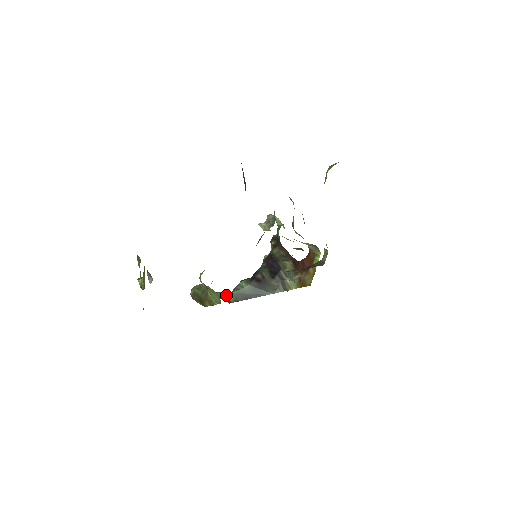
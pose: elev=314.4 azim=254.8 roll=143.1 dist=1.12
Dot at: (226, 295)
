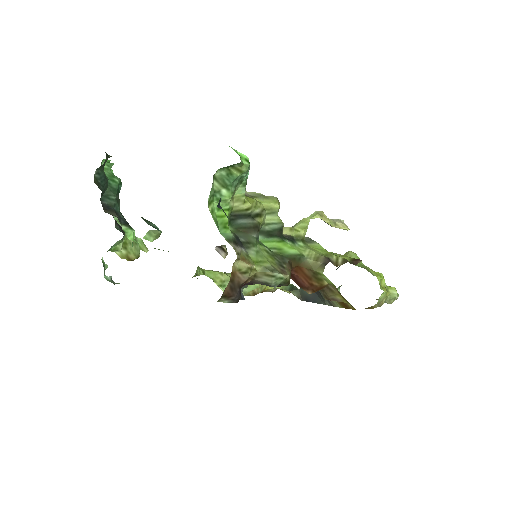
Dot at: (292, 290)
